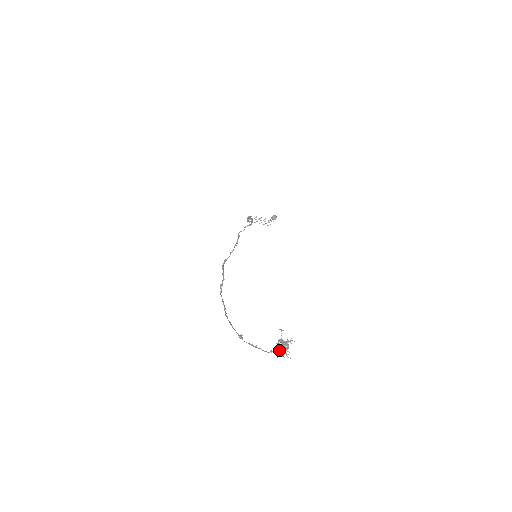
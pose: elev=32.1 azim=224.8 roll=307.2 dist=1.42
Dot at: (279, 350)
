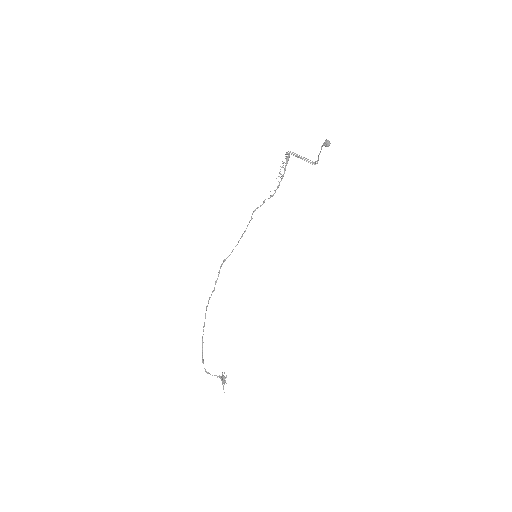
Dot at: occluded
